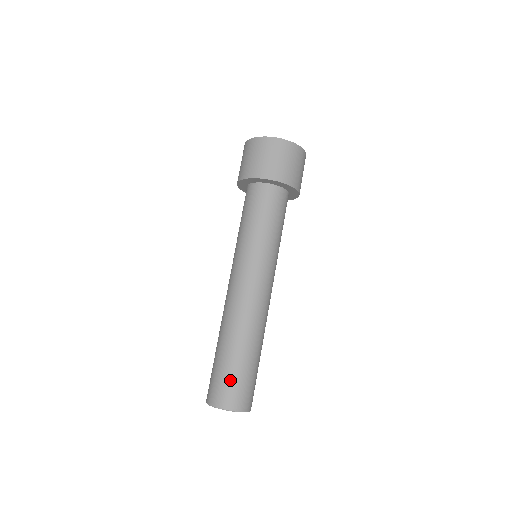
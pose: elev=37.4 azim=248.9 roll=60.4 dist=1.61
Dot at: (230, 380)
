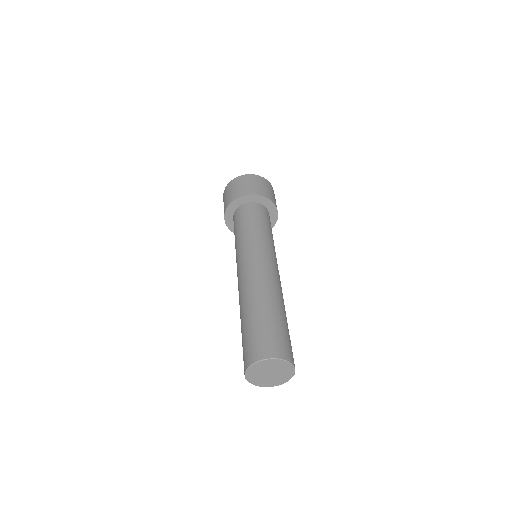
Dot at: (275, 333)
